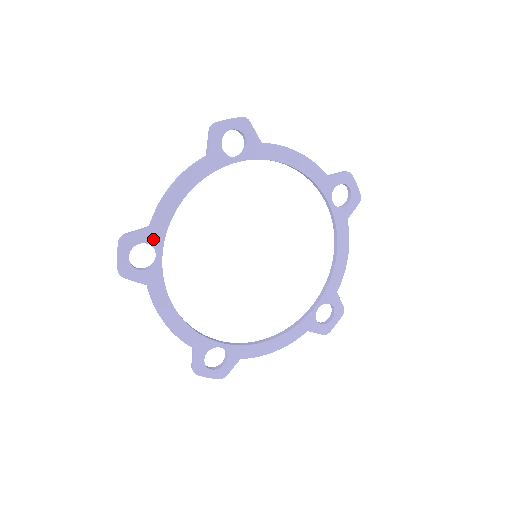
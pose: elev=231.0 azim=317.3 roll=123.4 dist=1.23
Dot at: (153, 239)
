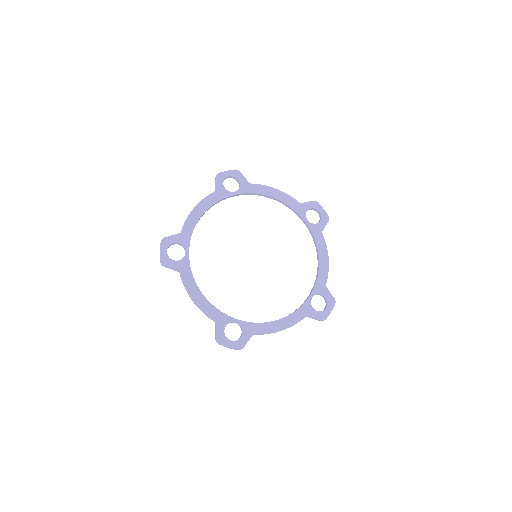
Dot at: (182, 241)
